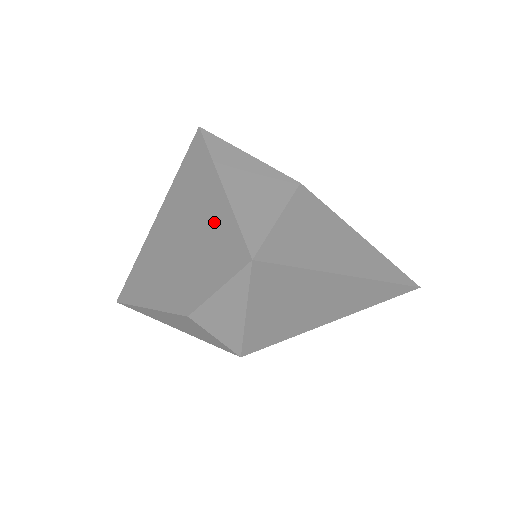
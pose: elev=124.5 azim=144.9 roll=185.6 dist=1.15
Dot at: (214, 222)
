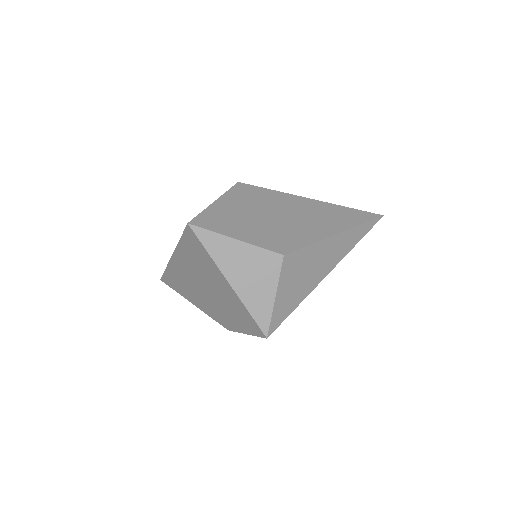
Dot at: (230, 299)
